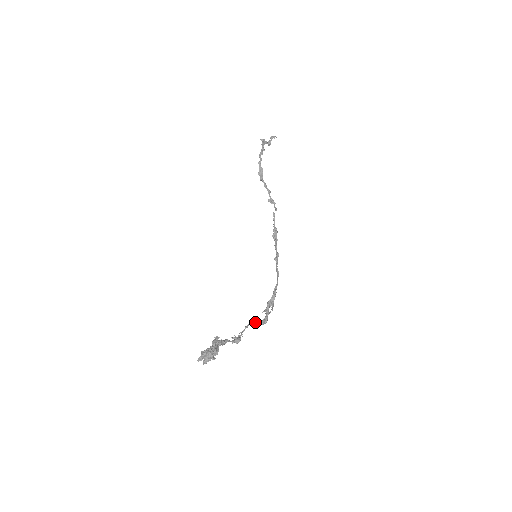
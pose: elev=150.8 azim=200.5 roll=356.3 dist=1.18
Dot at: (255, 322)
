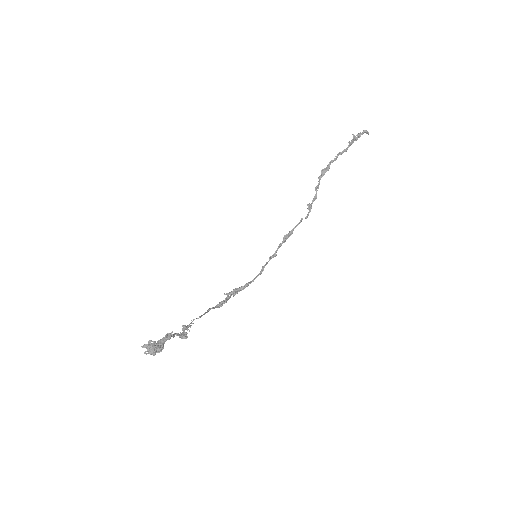
Dot at: (211, 308)
